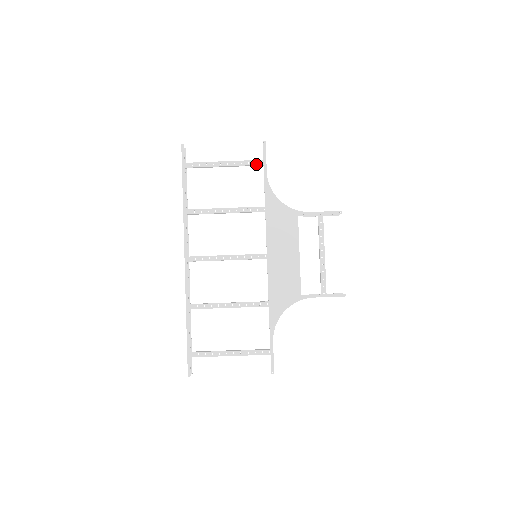
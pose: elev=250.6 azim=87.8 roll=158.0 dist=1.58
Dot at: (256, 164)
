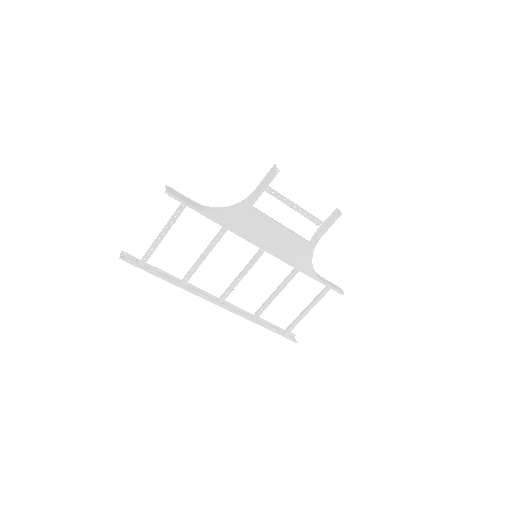
Dot at: (181, 212)
